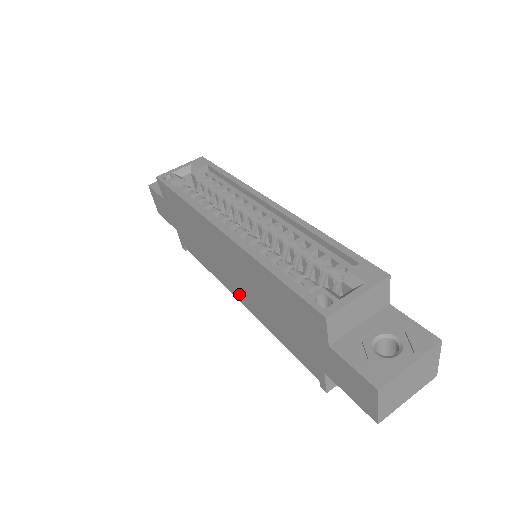
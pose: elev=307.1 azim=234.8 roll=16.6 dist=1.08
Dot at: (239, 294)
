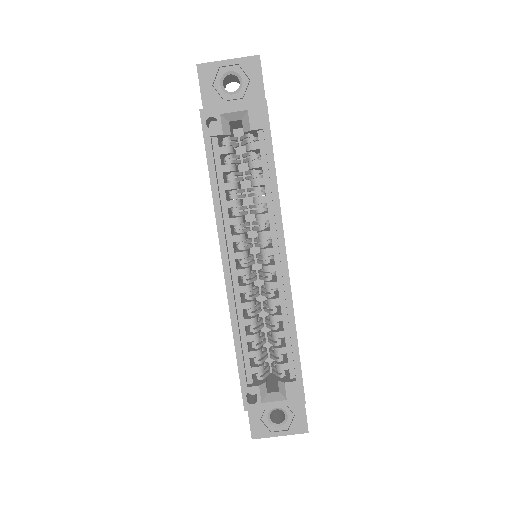
Dot at: occluded
